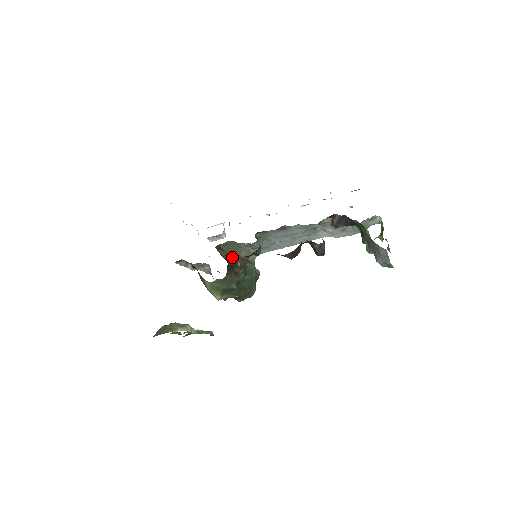
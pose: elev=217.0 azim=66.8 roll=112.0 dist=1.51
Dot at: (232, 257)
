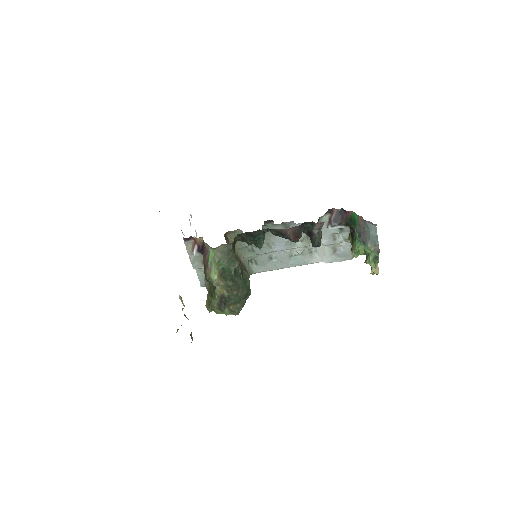
Dot at: (239, 236)
